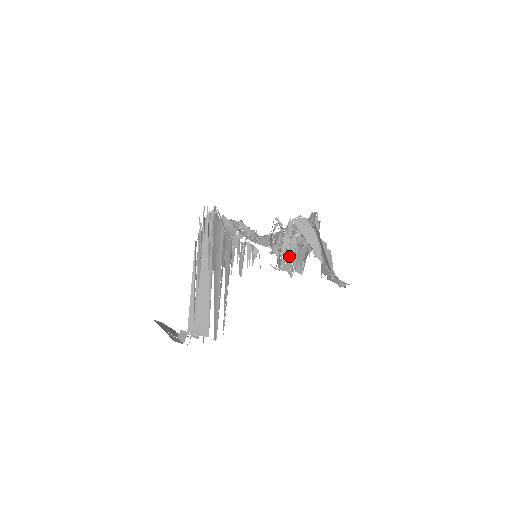
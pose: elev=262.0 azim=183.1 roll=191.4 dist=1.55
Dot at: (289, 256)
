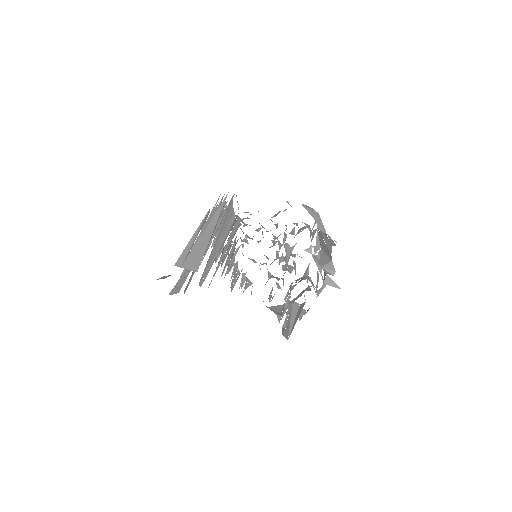
Dot at: (288, 261)
